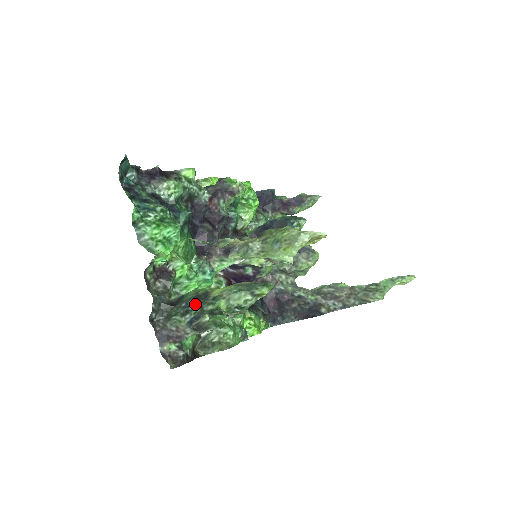
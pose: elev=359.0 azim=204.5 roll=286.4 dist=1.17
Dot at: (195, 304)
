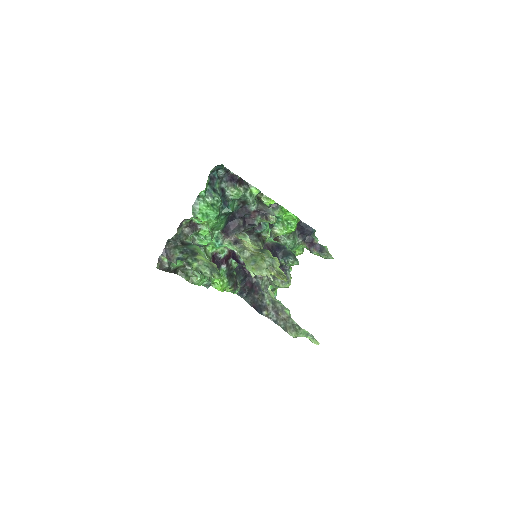
Dot at: (188, 253)
